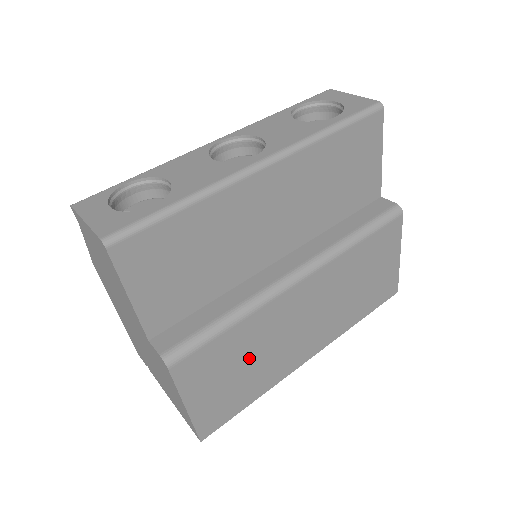
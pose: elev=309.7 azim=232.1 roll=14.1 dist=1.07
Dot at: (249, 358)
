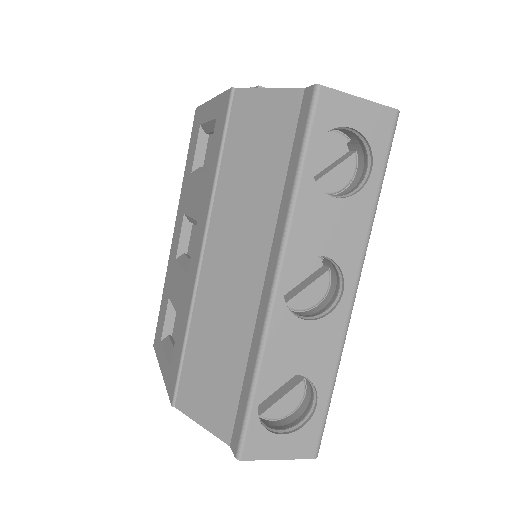
Dot at: occluded
